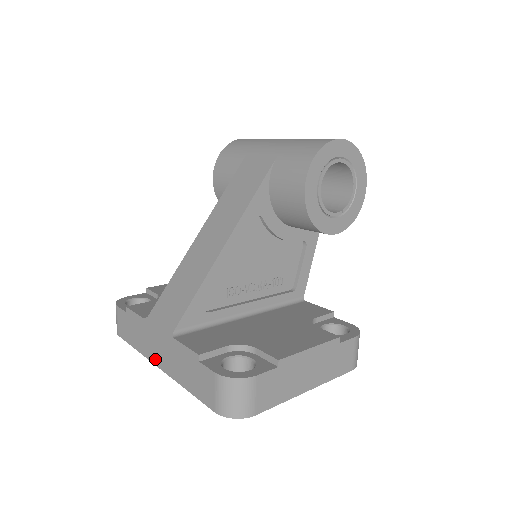
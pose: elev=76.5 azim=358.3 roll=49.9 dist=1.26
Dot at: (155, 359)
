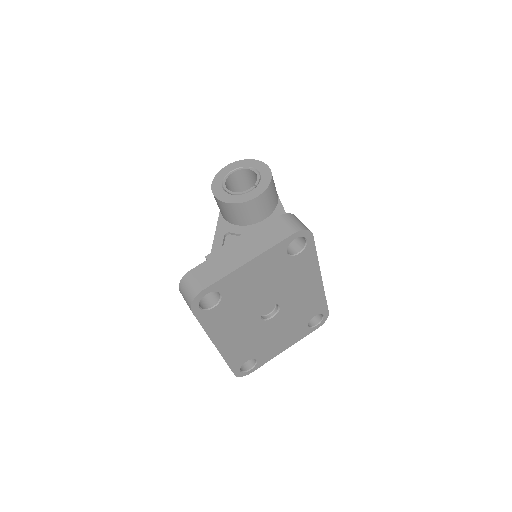
Dot at: occluded
